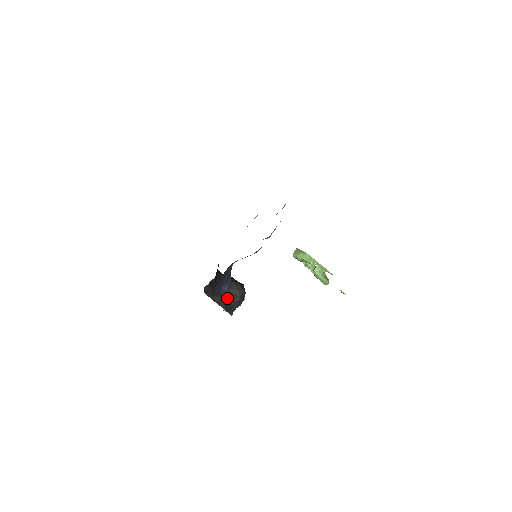
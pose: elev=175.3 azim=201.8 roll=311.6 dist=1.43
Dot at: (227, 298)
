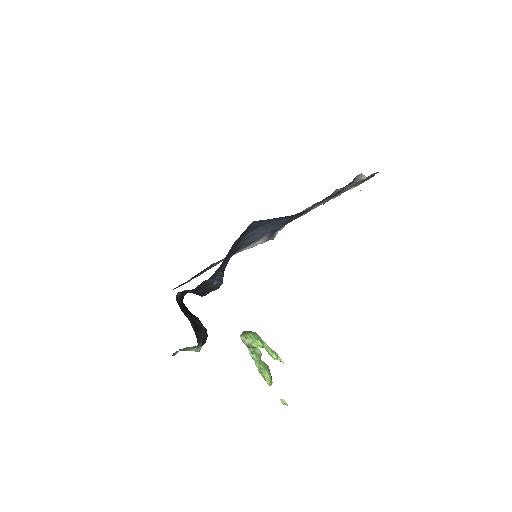
Dot at: (195, 323)
